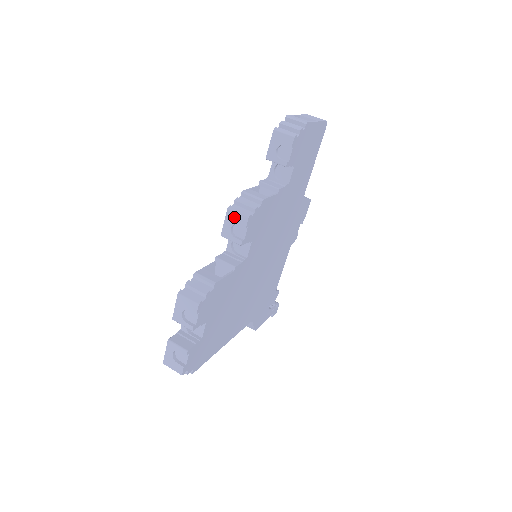
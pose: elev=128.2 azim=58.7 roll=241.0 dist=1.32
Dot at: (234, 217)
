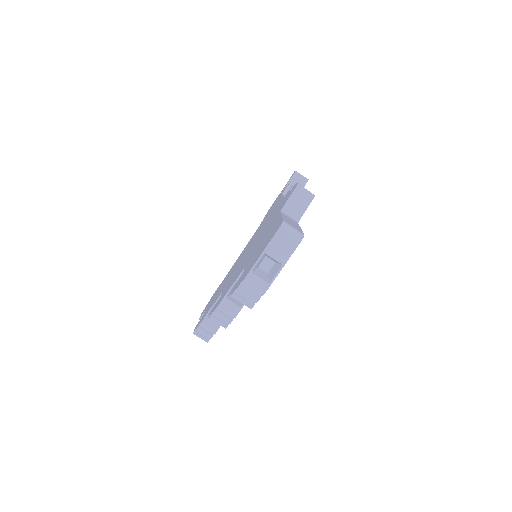
Dot at: (216, 321)
